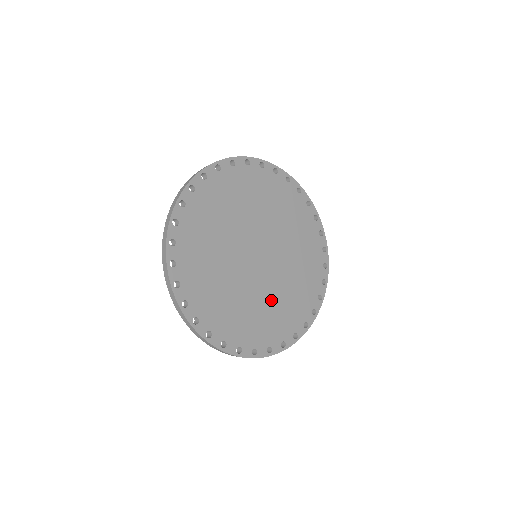
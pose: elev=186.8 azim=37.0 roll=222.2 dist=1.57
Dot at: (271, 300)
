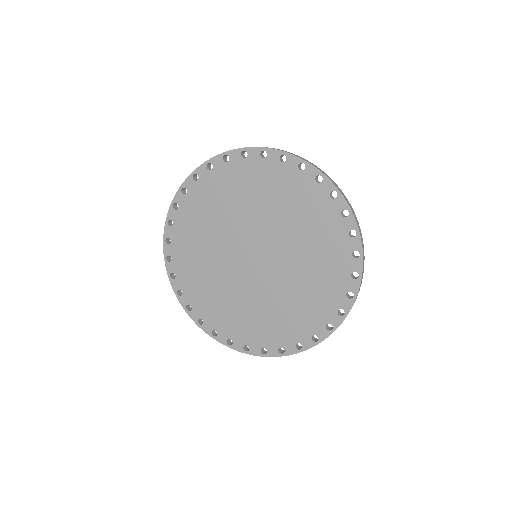
Dot at: (297, 283)
